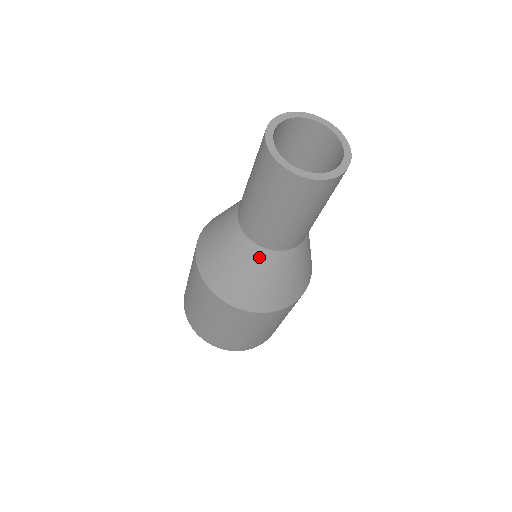
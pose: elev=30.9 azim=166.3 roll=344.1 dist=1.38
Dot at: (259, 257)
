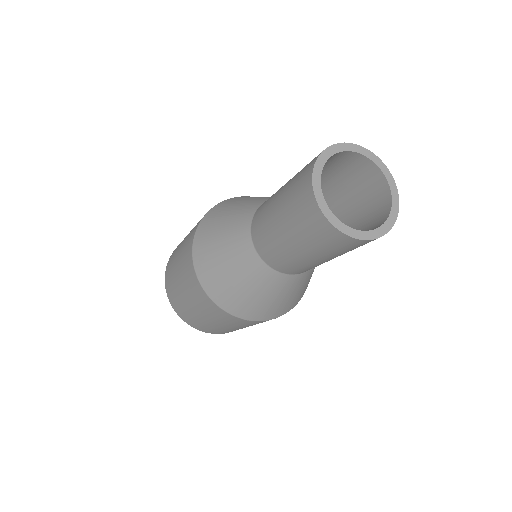
Dot at: (244, 248)
